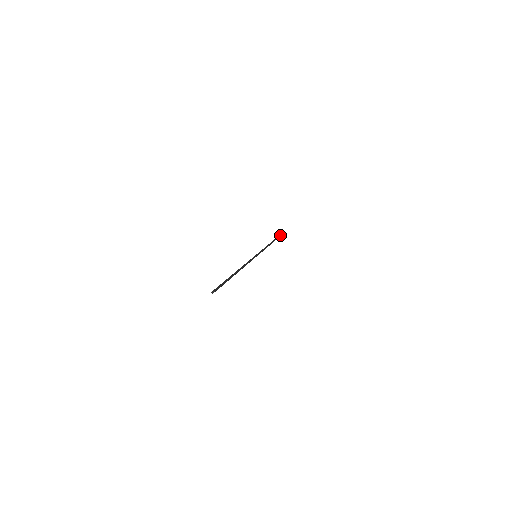
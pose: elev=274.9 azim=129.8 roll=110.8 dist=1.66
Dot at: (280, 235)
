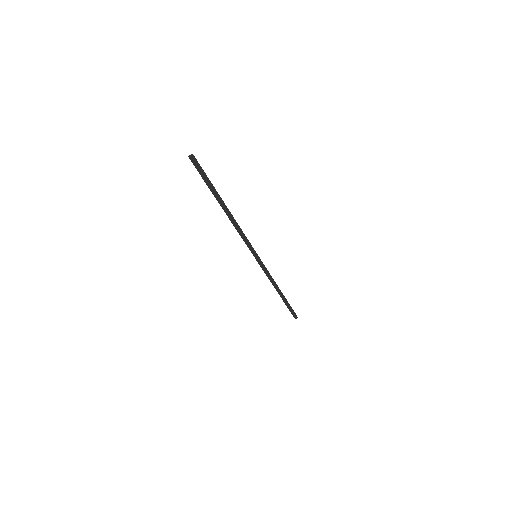
Dot at: occluded
